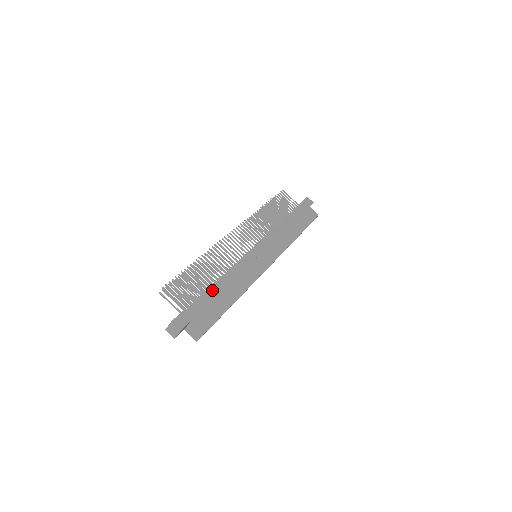
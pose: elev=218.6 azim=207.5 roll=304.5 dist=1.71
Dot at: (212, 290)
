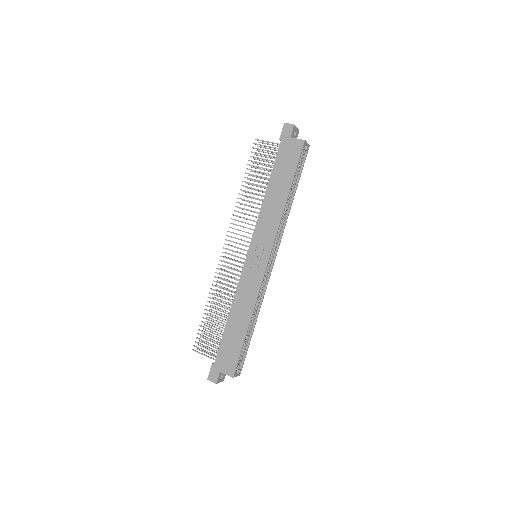
Dot at: (225, 331)
